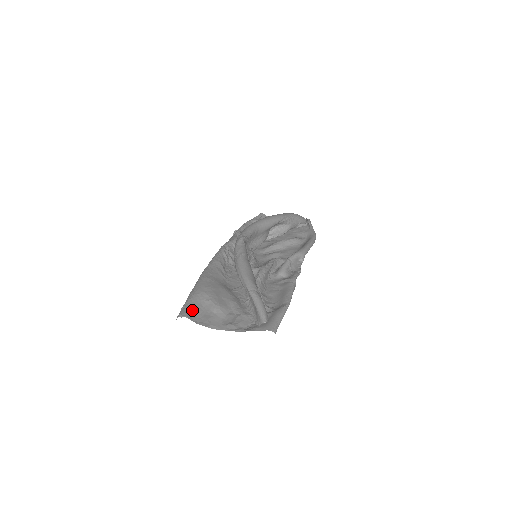
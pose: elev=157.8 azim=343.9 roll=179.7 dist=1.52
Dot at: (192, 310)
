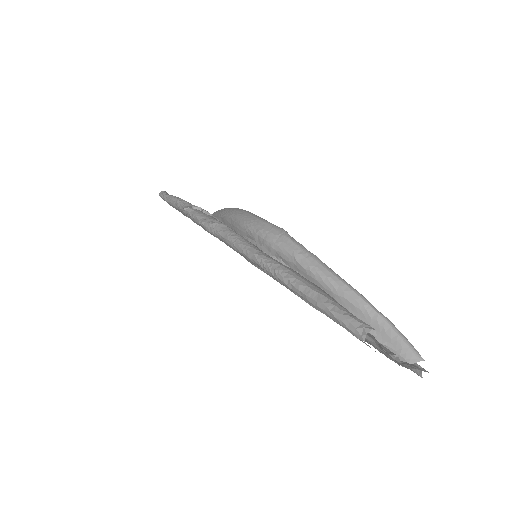
Dot at: occluded
